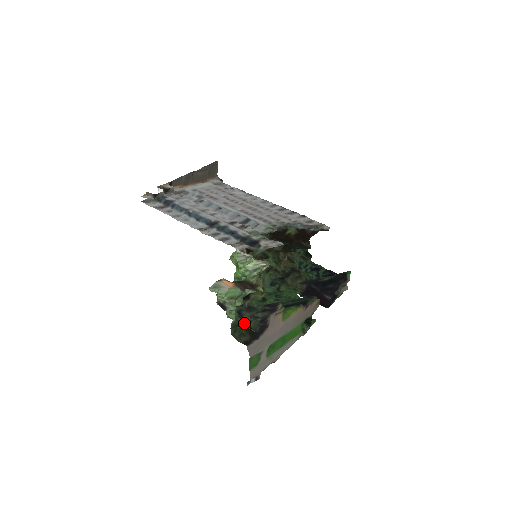
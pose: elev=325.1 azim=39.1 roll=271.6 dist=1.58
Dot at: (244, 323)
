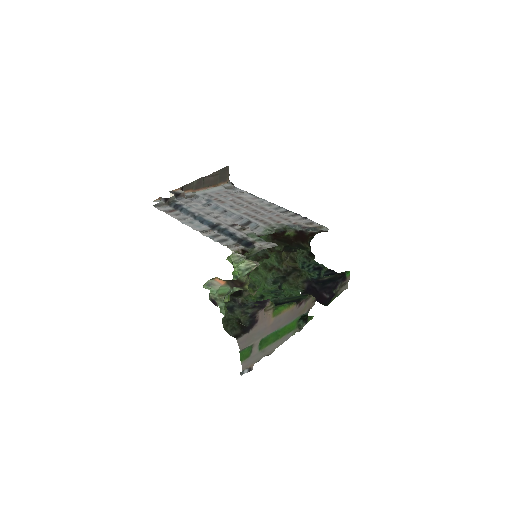
Dot at: (235, 318)
